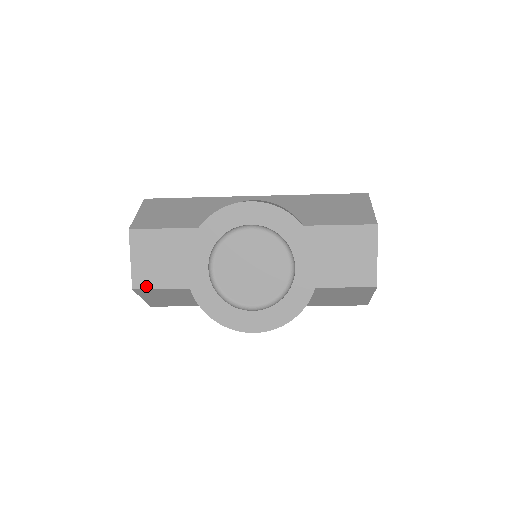
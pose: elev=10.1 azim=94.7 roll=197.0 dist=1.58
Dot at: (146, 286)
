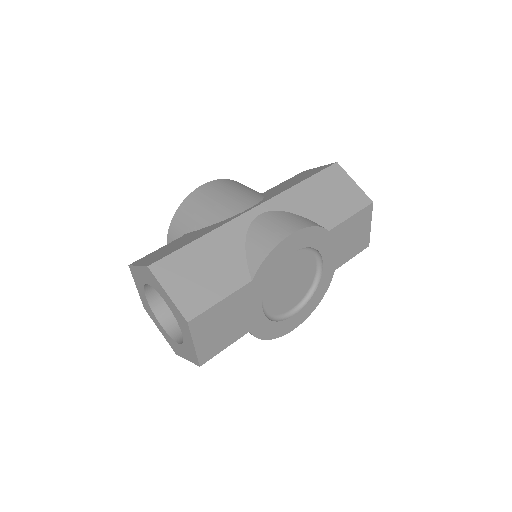
Dot at: (212, 356)
